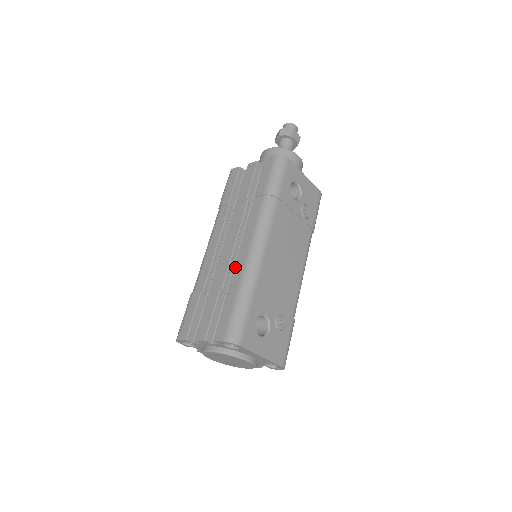
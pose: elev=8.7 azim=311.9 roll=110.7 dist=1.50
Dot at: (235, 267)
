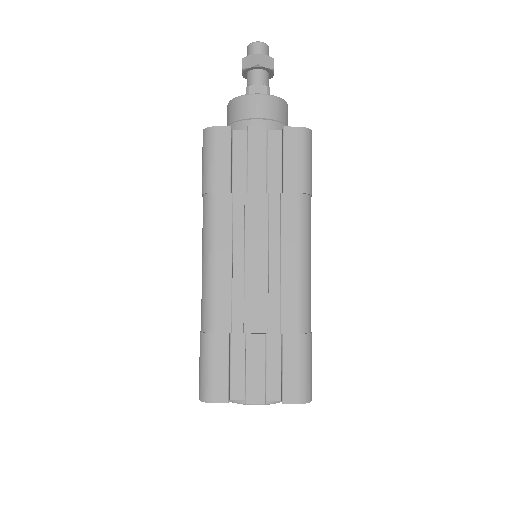
Dot at: (282, 301)
